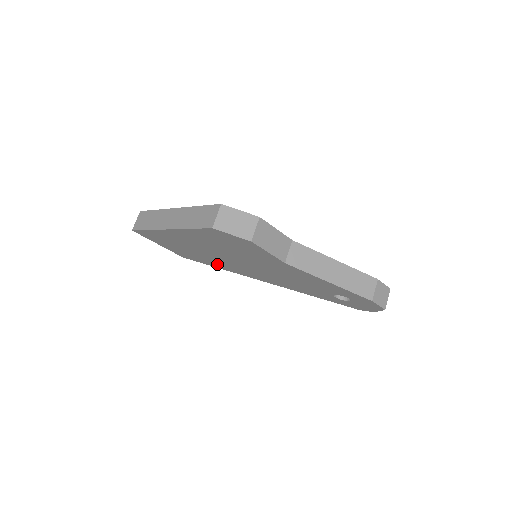
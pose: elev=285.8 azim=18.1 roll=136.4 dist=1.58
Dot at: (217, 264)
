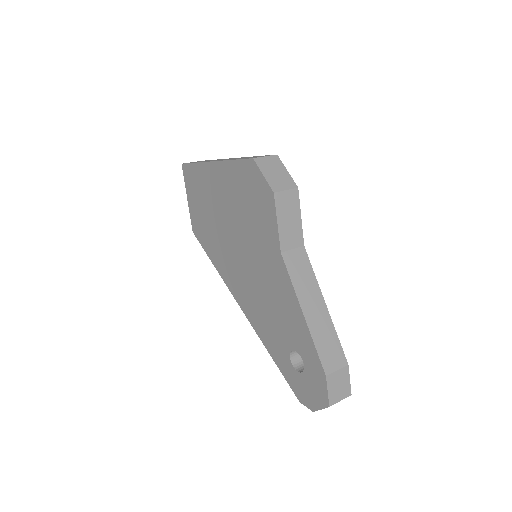
Dot at: (215, 251)
